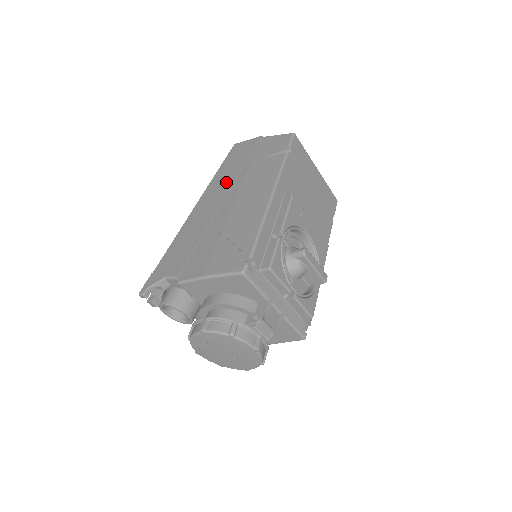
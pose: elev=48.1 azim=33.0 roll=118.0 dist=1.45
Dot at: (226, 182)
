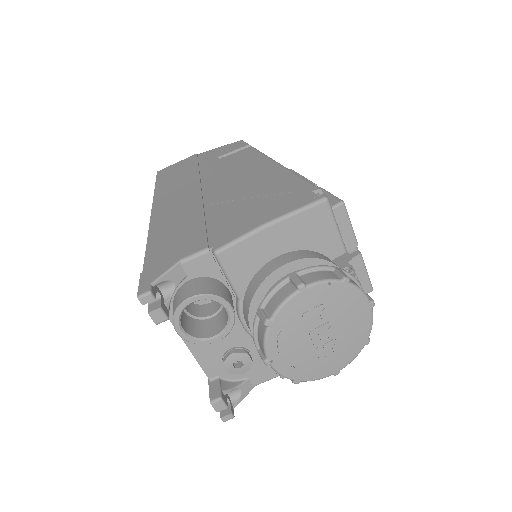
Dot at: (186, 183)
